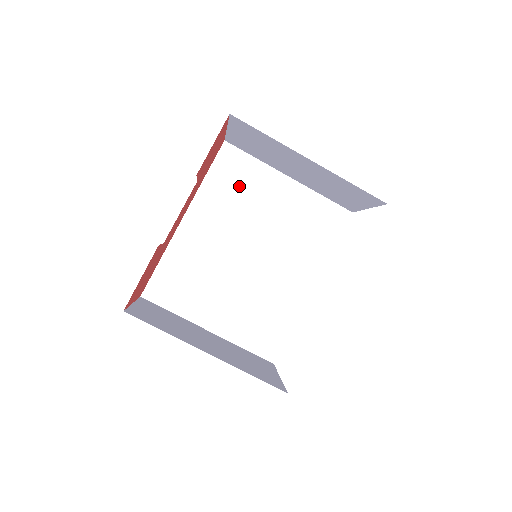
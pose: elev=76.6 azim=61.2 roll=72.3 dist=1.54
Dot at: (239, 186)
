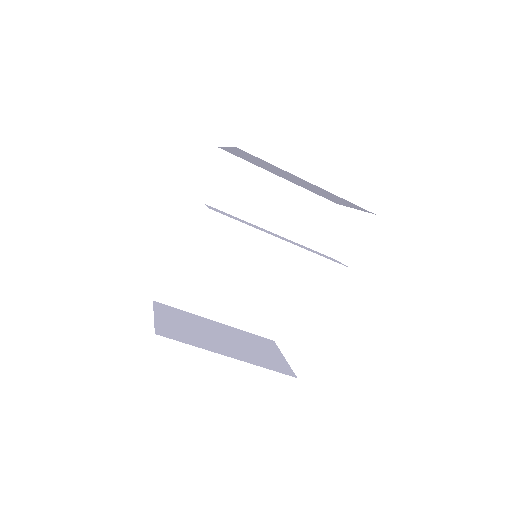
Dot at: (234, 190)
